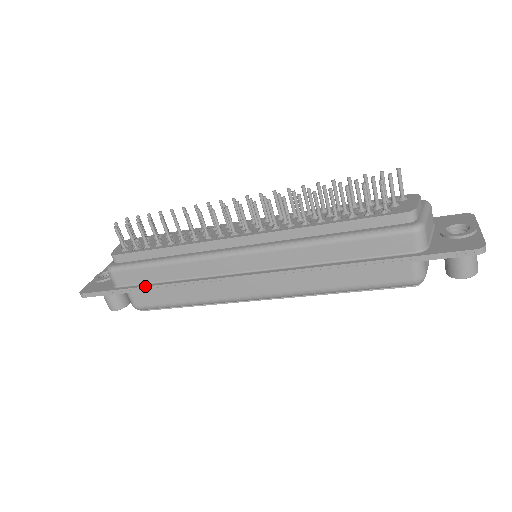
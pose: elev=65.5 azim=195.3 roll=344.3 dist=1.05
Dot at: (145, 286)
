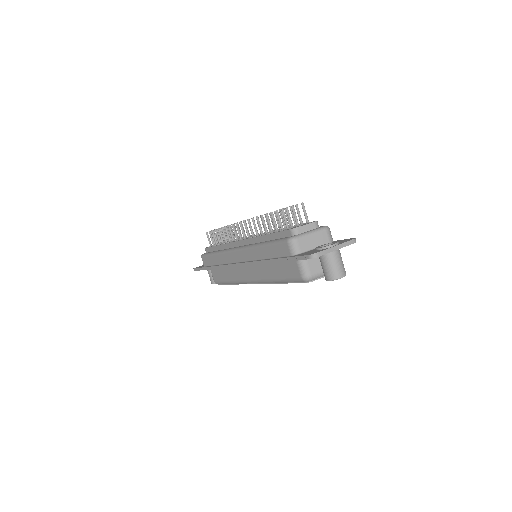
Dot at: (209, 266)
